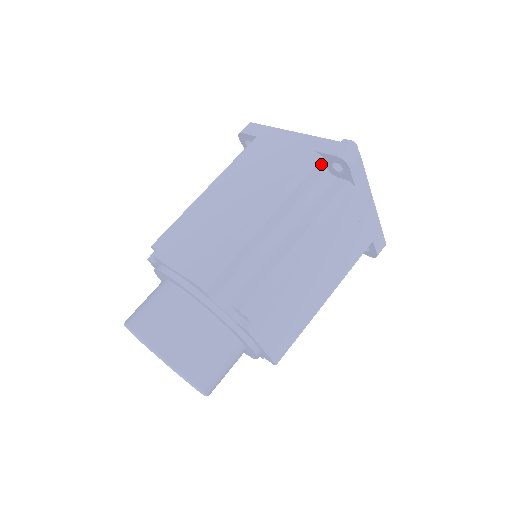
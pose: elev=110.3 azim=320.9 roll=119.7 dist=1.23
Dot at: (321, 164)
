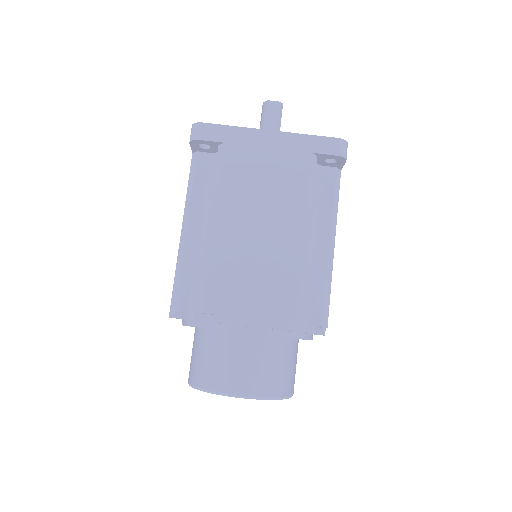
Dot at: (316, 162)
